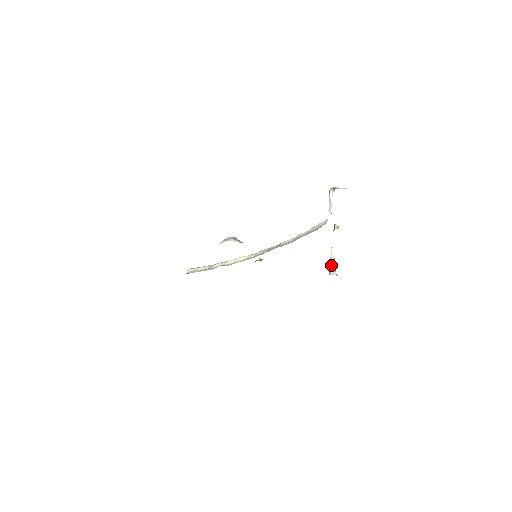
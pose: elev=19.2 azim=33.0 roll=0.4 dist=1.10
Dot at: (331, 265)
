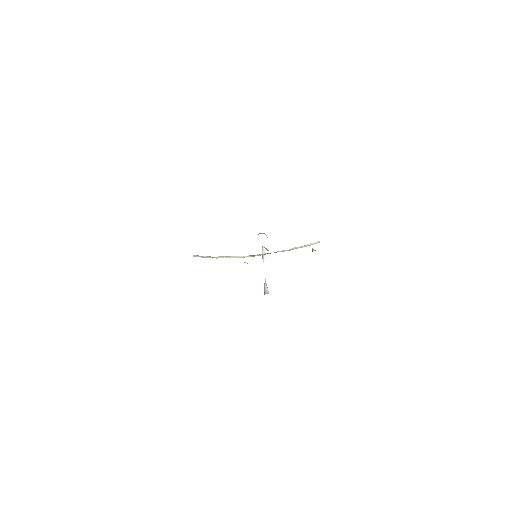
Dot at: (267, 288)
